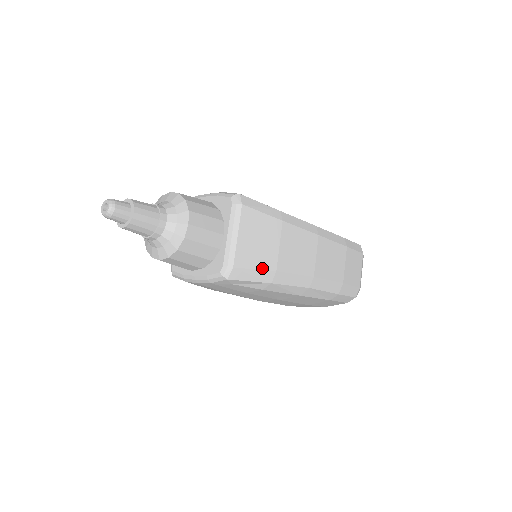
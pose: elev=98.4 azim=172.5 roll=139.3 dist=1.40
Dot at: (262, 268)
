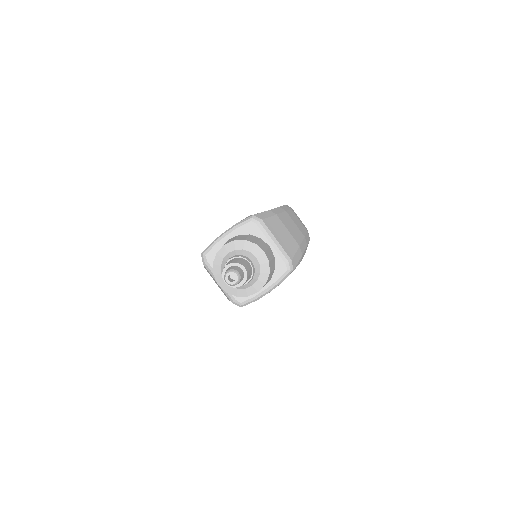
Dot at: (296, 250)
